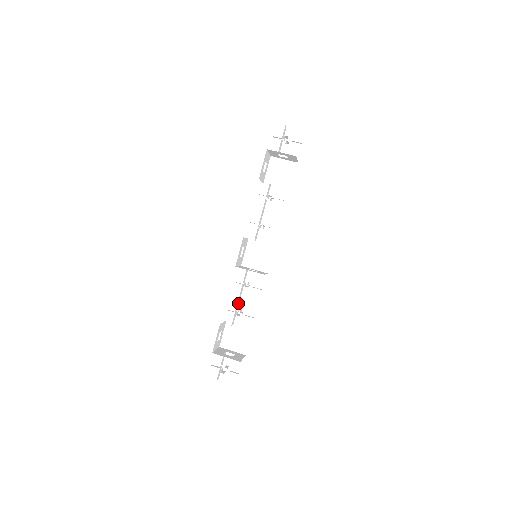
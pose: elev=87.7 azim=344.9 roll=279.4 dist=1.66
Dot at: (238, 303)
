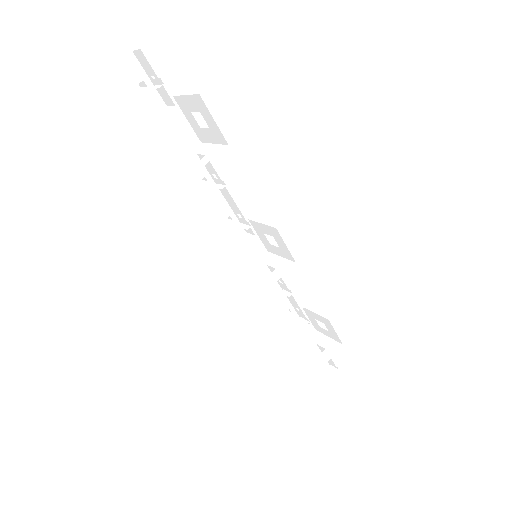
Dot at: (285, 303)
